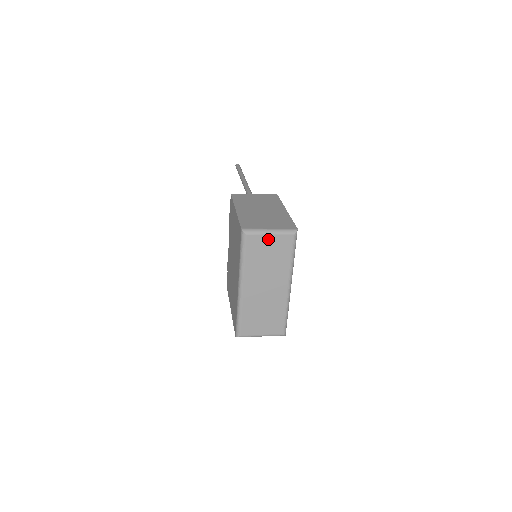
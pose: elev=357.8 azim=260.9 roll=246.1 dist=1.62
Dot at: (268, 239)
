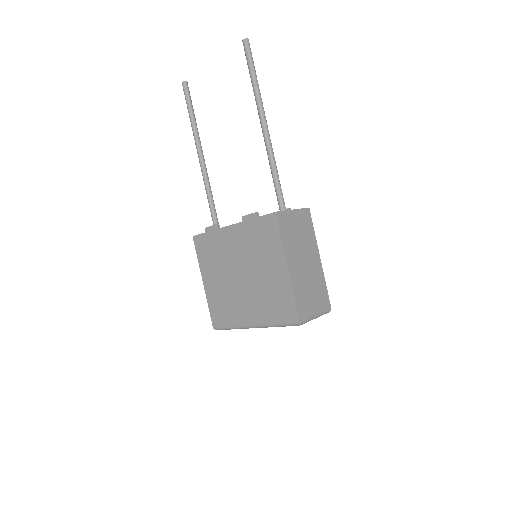
Dot at: occluded
